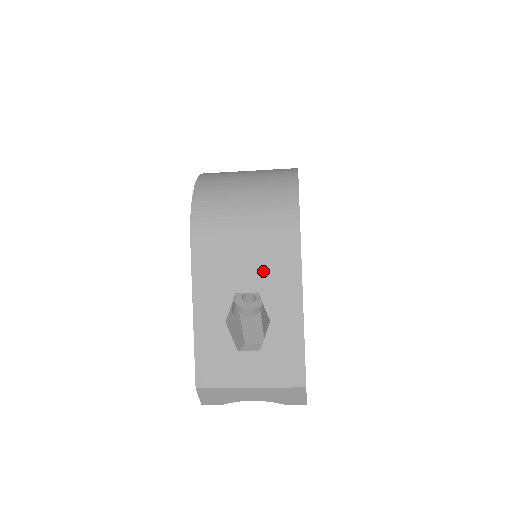
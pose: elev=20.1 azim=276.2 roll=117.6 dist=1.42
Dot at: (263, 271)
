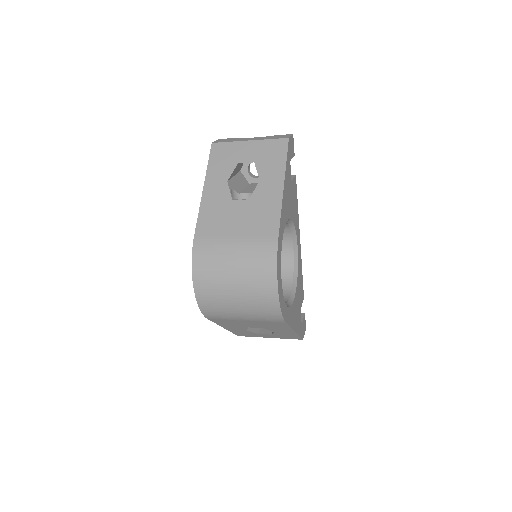
Dot at: (264, 326)
